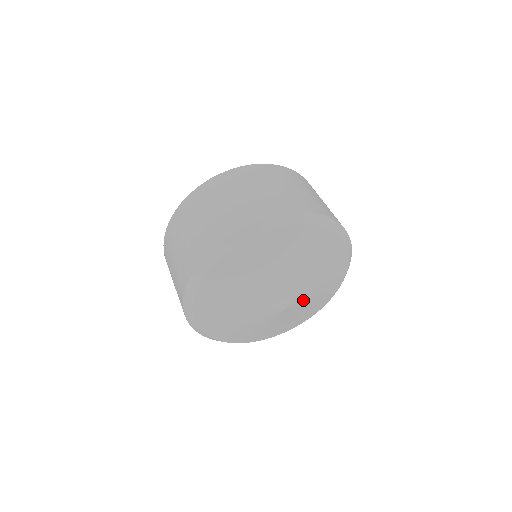
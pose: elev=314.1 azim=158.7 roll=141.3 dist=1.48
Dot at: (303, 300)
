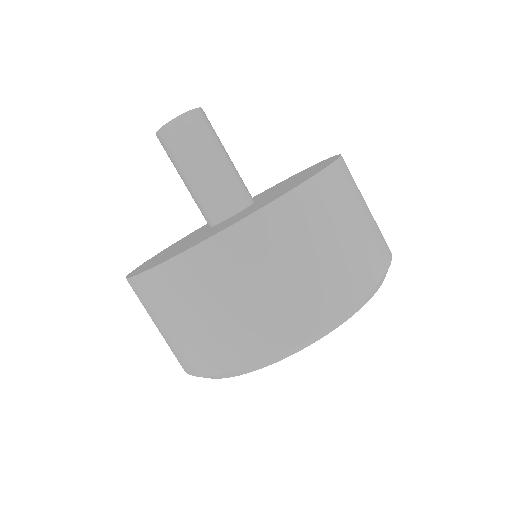
Dot at: occluded
